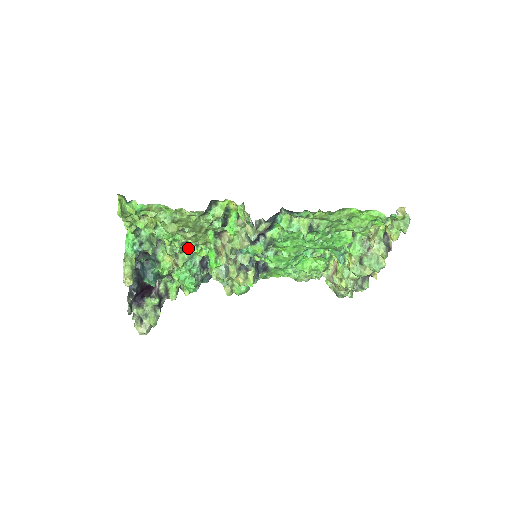
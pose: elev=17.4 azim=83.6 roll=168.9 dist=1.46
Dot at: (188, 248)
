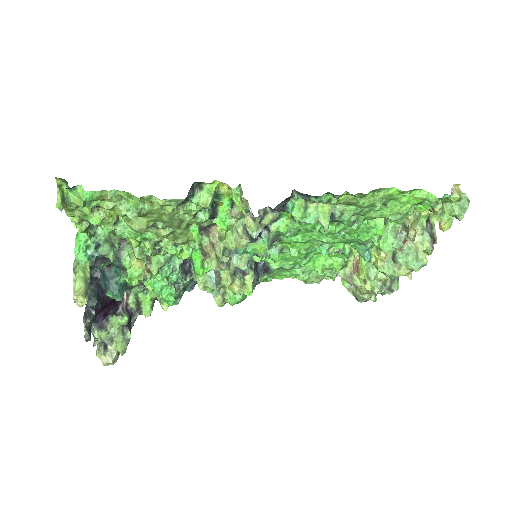
Dot at: (164, 248)
